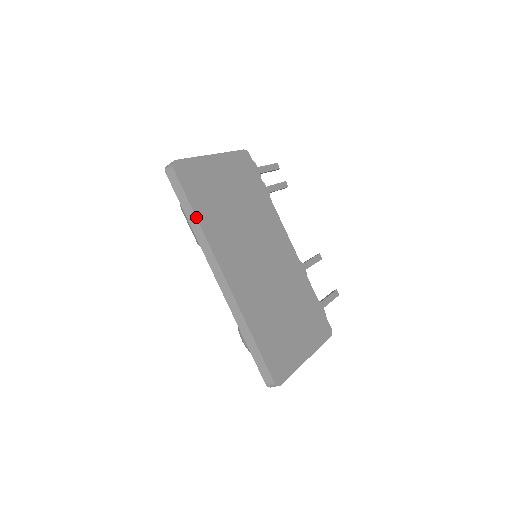
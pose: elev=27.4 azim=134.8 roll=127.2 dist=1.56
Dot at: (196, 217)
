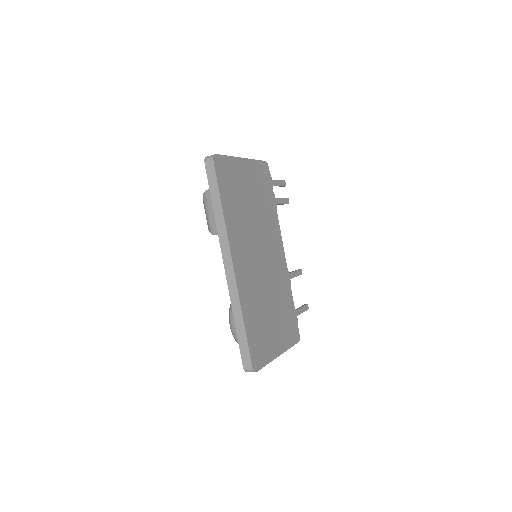
Dot at: (222, 208)
